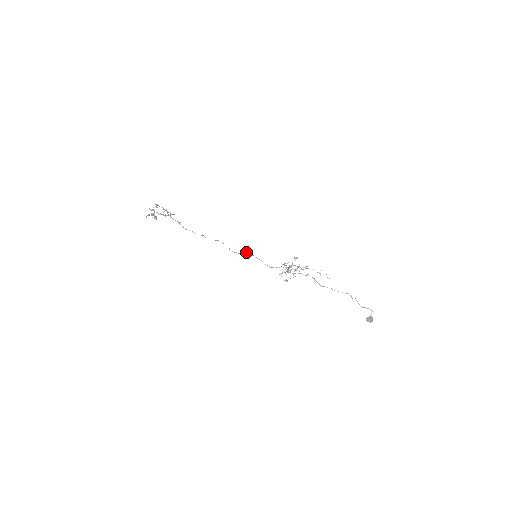
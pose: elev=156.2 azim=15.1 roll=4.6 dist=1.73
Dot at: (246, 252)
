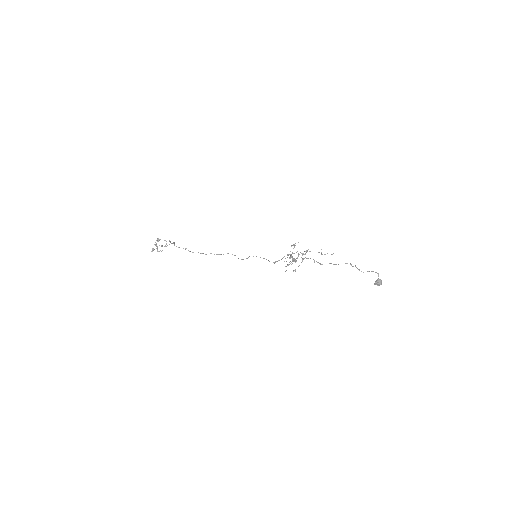
Dot at: occluded
